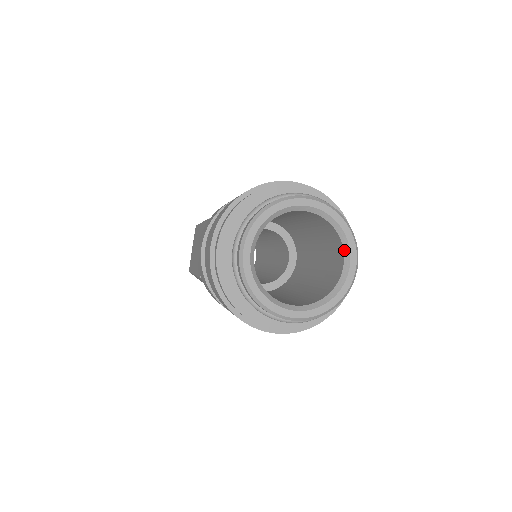
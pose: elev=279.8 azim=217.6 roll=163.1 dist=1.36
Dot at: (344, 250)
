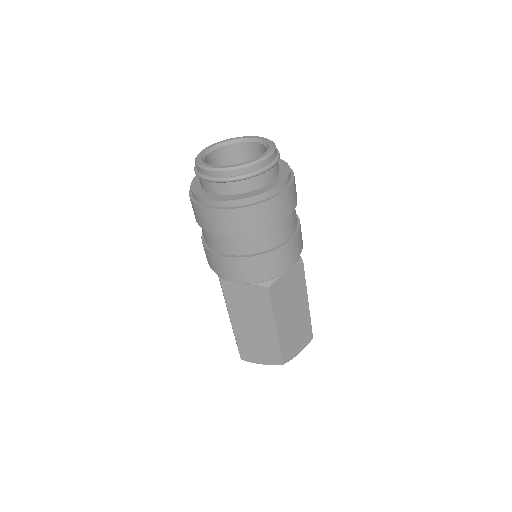
Dot at: occluded
